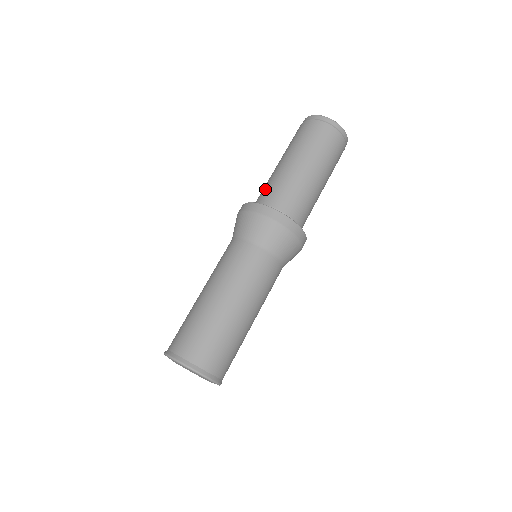
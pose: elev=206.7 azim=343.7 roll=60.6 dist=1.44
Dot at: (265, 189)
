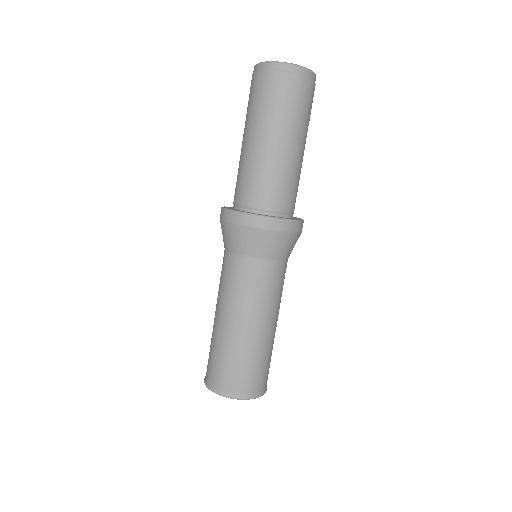
Dot at: occluded
